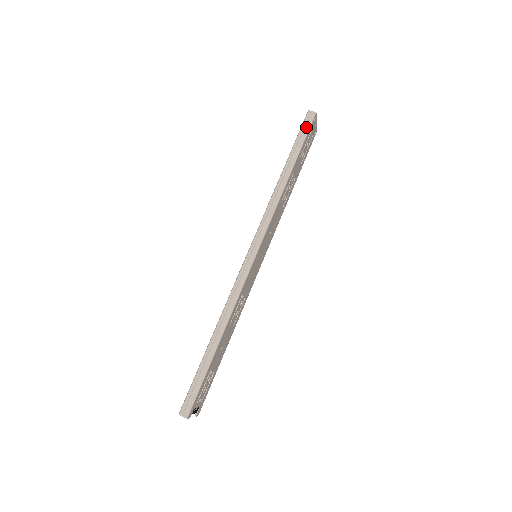
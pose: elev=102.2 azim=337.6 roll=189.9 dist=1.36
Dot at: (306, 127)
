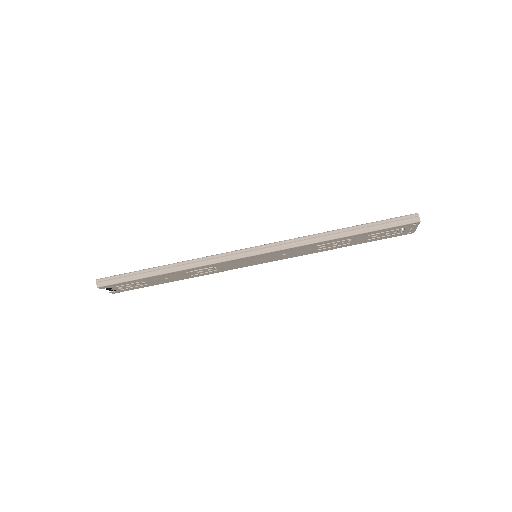
Dot at: (399, 222)
